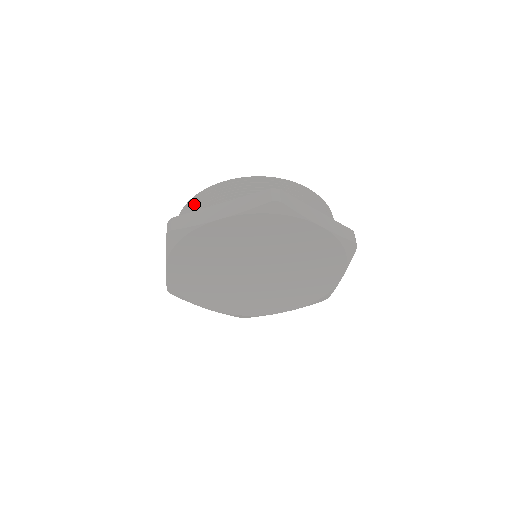
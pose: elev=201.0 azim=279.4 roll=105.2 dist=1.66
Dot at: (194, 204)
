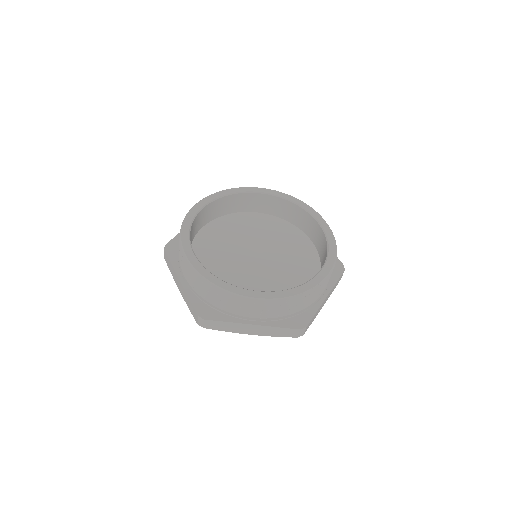
Dot at: (222, 296)
